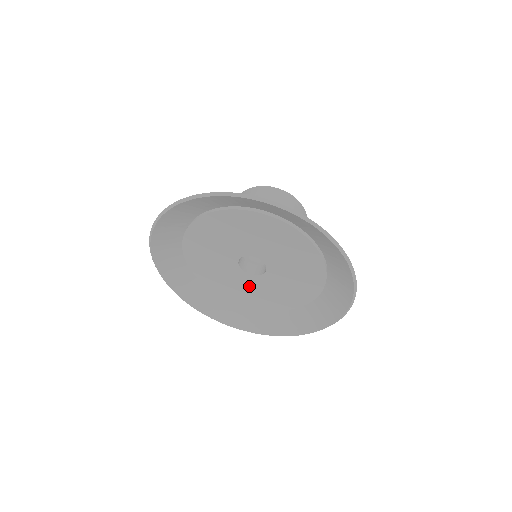
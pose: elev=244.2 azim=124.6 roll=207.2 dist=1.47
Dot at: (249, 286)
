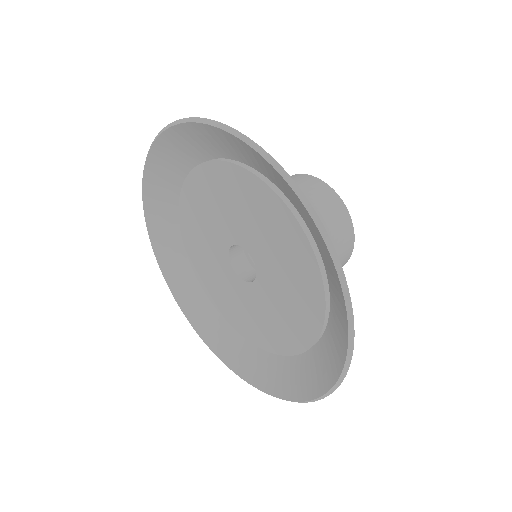
Dot at: (214, 258)
